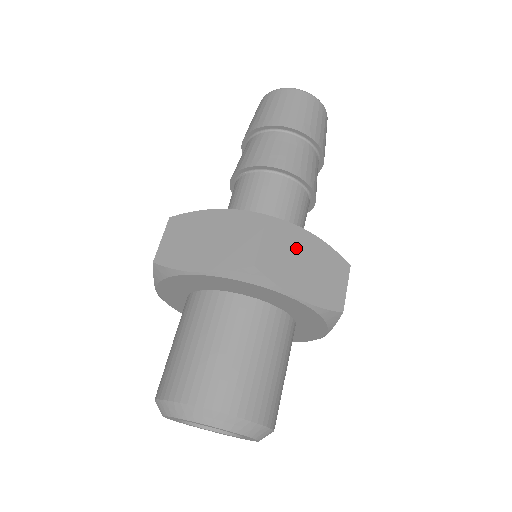
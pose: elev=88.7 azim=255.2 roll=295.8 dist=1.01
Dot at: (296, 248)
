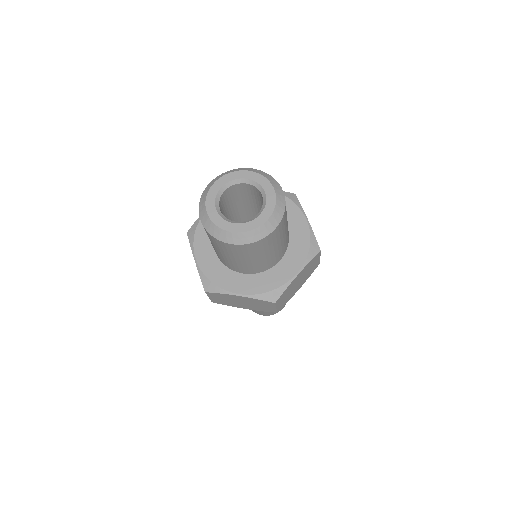
Dot at: occluded
